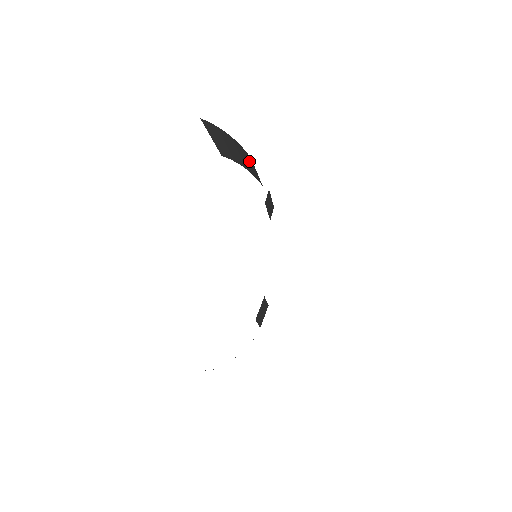
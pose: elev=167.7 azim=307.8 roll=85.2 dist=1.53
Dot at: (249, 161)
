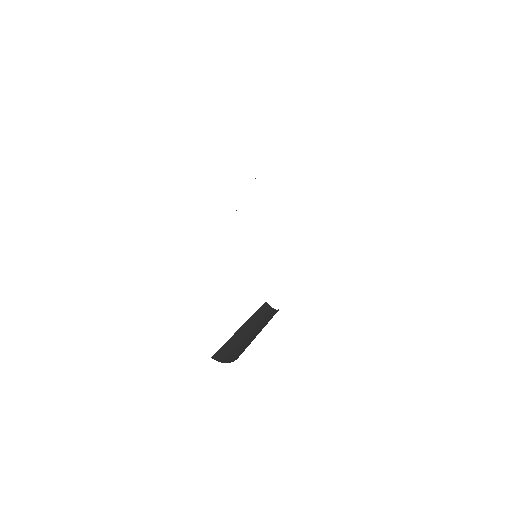
Dot at: occluded
